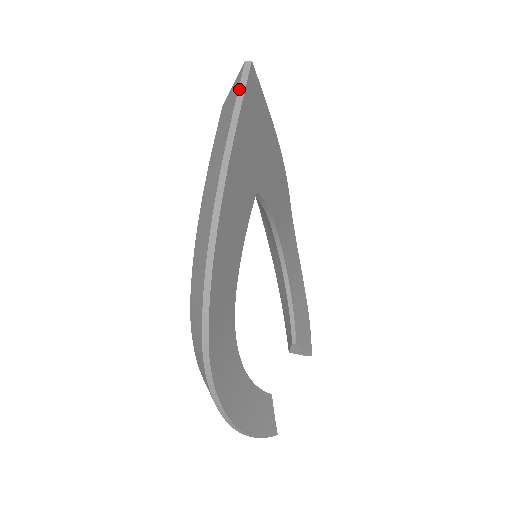
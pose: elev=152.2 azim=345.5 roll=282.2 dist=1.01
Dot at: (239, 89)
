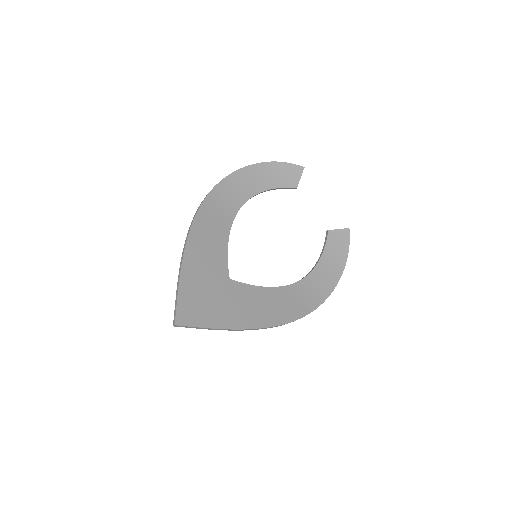
Dot at: occluded
